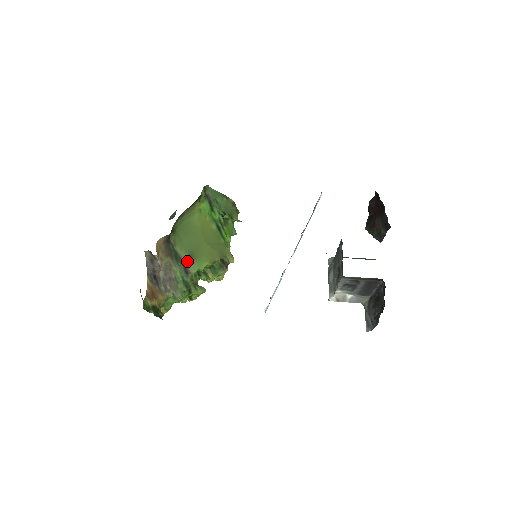
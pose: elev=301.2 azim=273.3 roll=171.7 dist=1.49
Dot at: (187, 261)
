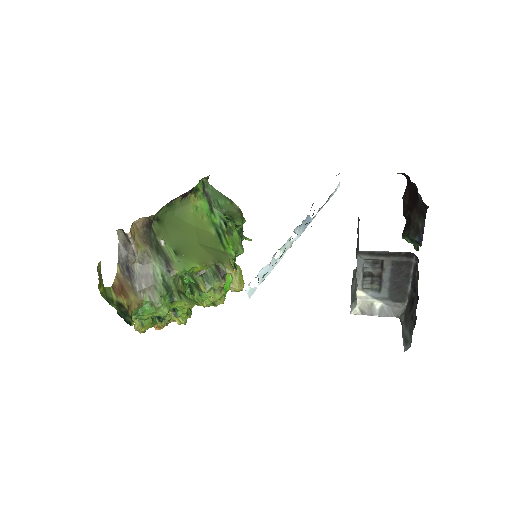
Dot at: (171, 257)
